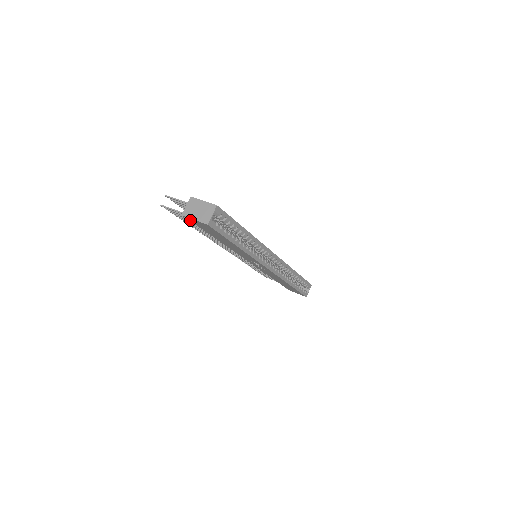
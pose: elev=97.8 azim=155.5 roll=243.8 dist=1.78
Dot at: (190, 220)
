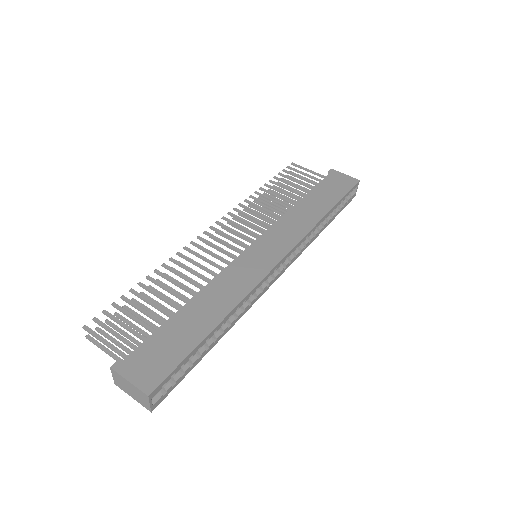
Dot at: occluded
